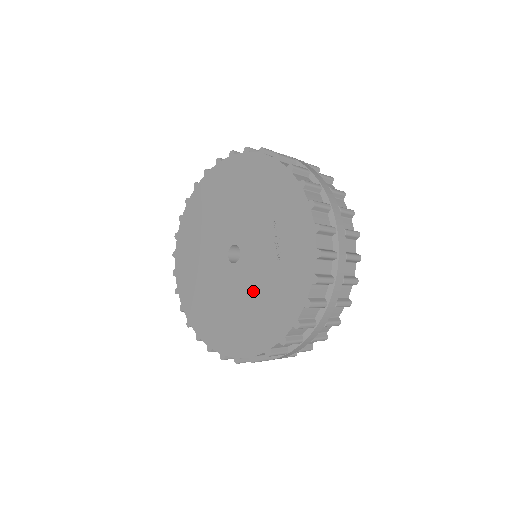
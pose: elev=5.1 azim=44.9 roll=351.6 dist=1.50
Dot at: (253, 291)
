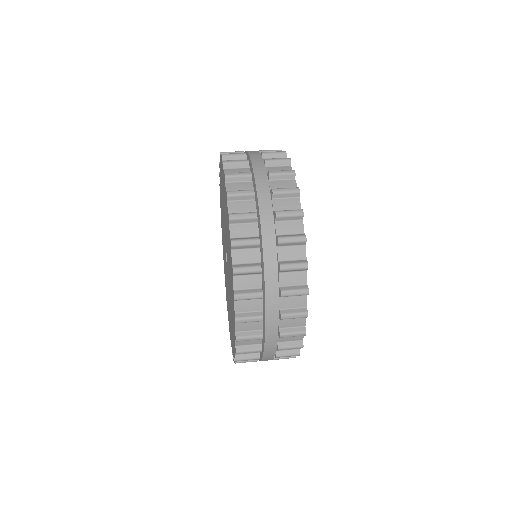
Dot at: (228, 296)
